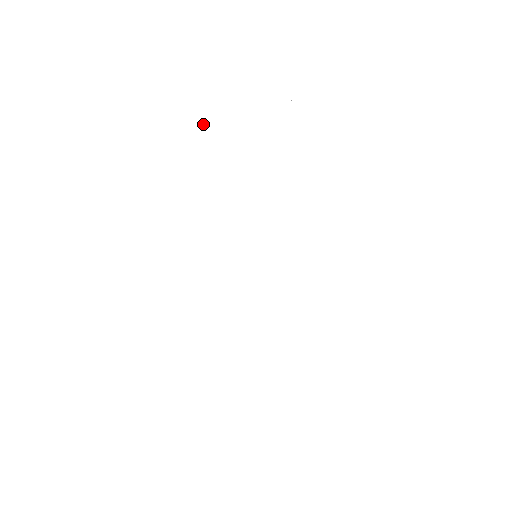
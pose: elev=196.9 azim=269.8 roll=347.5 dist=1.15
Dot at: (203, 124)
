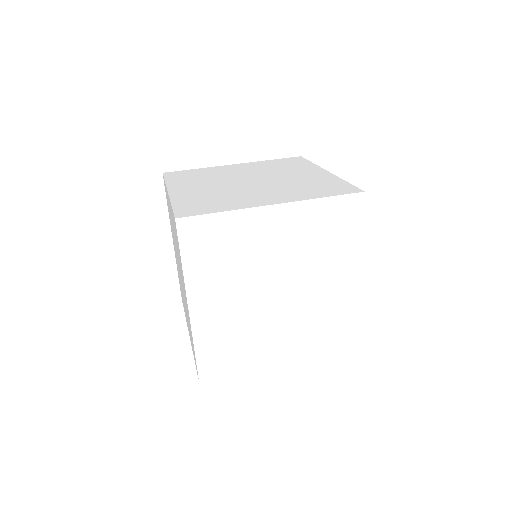
Dot at: (241, 225)
